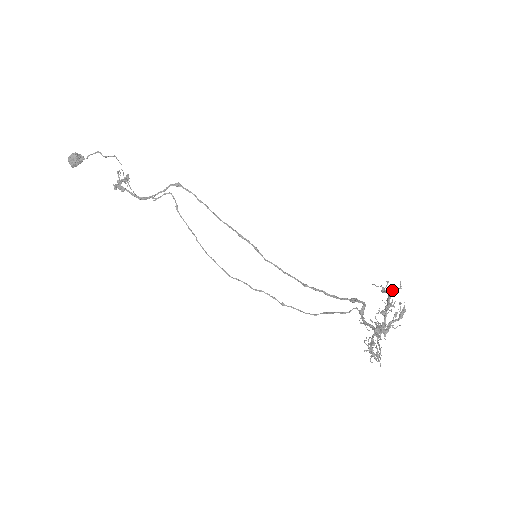
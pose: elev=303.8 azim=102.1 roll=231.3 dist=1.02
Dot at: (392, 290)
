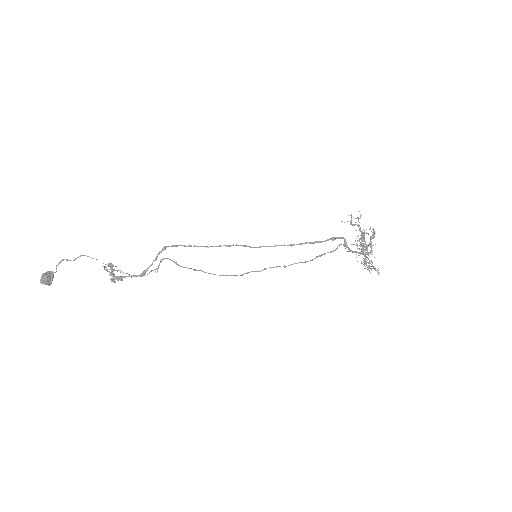
Dot at: (358, 221)
